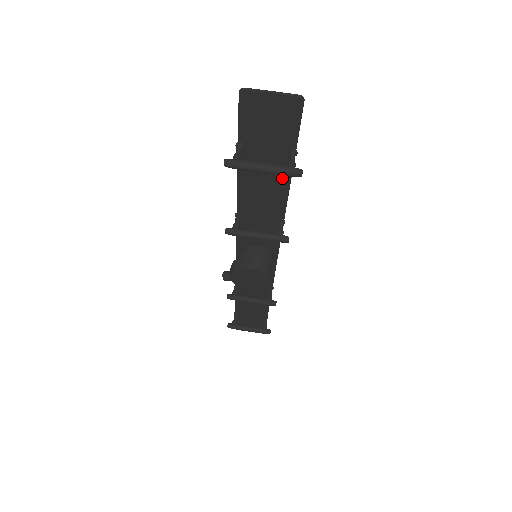
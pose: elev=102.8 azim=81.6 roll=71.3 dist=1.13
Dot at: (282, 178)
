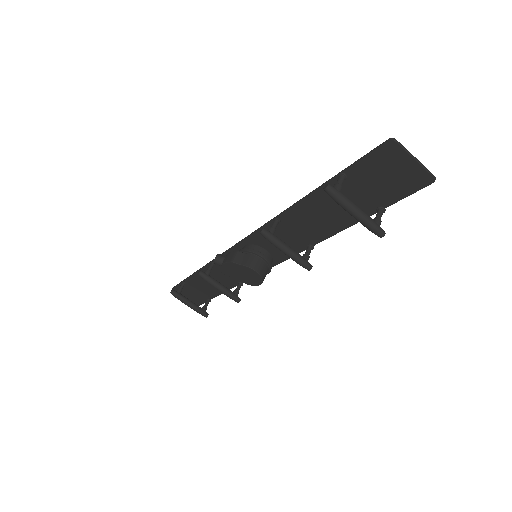
Dot at: (348, 219)
